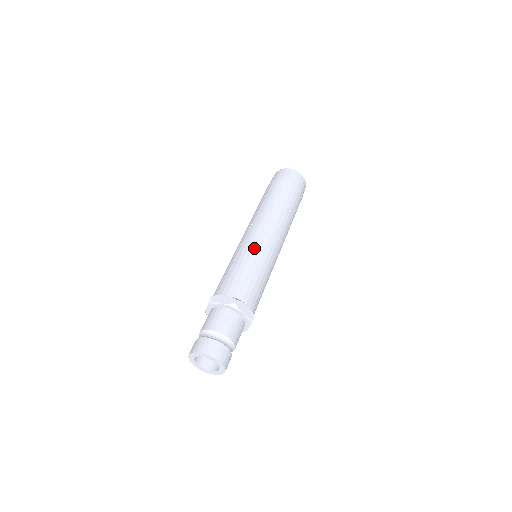
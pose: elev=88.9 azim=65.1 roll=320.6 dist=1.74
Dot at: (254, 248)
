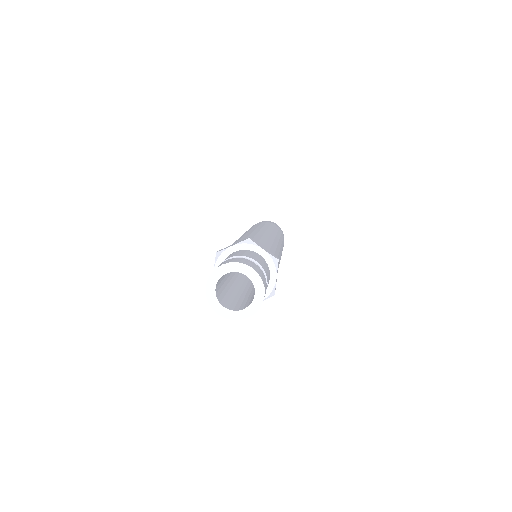
Dot at: (251, 232)
